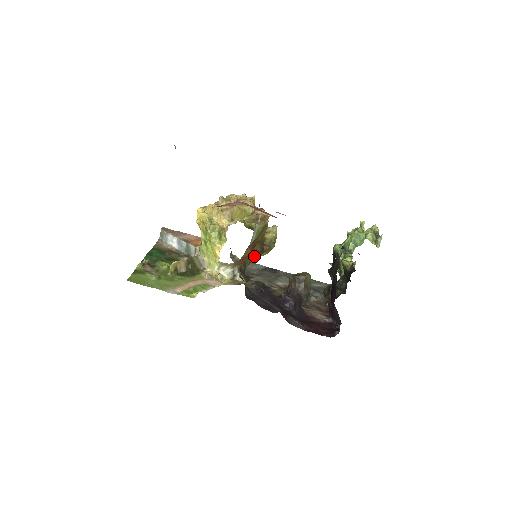
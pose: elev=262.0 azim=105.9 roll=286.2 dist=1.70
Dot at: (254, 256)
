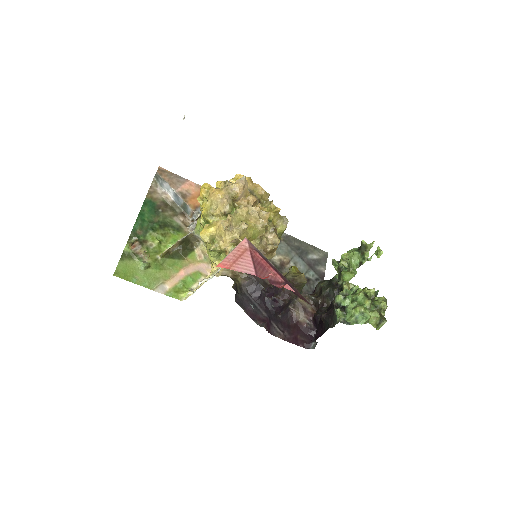
Dot at: occluded
